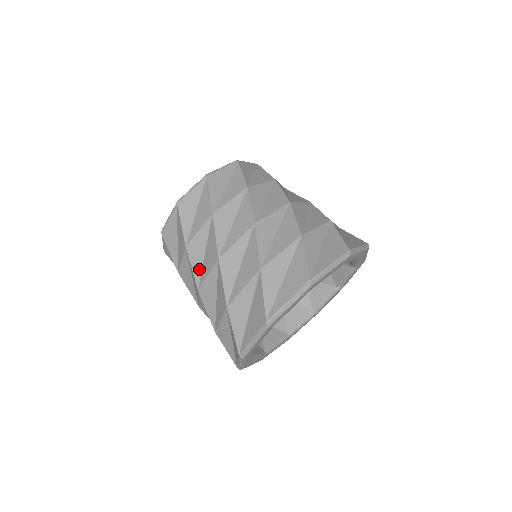
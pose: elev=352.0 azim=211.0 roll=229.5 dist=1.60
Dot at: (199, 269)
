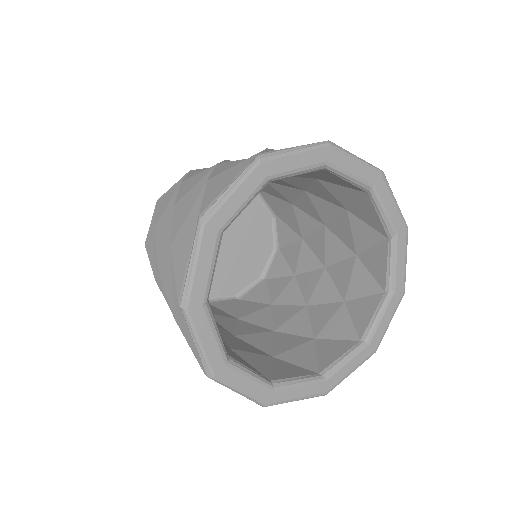
Dot at: occluded
